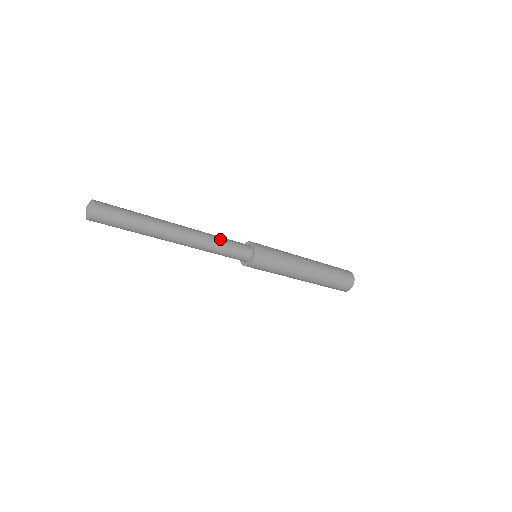
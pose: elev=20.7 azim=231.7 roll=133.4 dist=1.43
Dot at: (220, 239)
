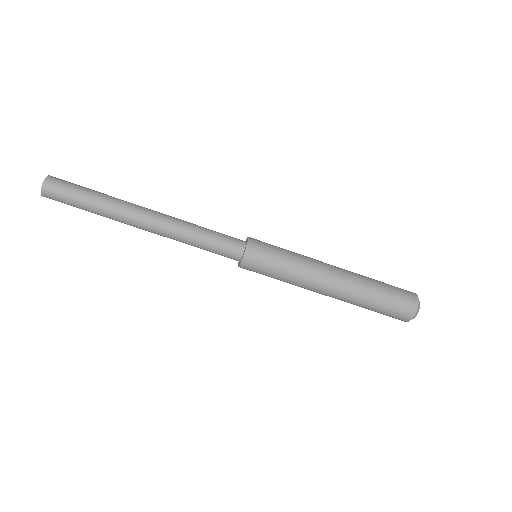
Dot at: occluded
